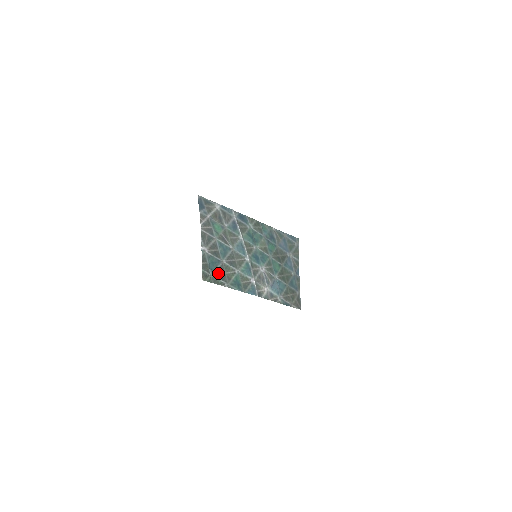
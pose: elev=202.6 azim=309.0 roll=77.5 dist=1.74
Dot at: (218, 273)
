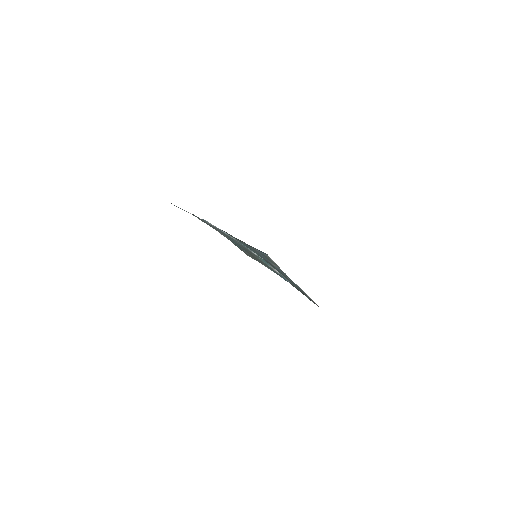
Dot at: (250, 254)
